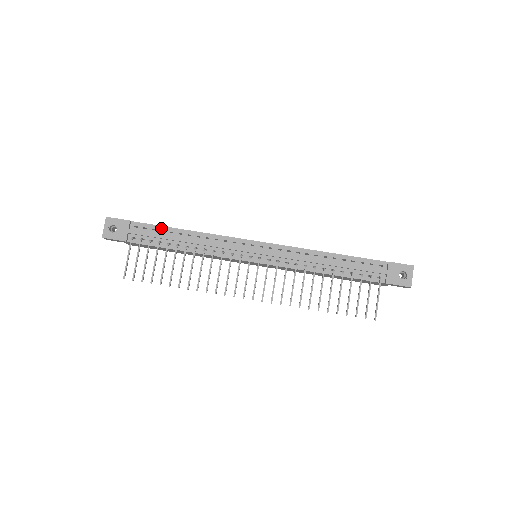
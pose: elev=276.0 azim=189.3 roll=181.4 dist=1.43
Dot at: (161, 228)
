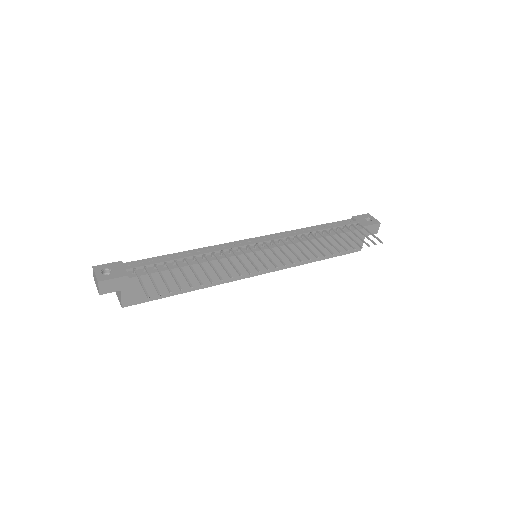
Dot at: (157, 258)
